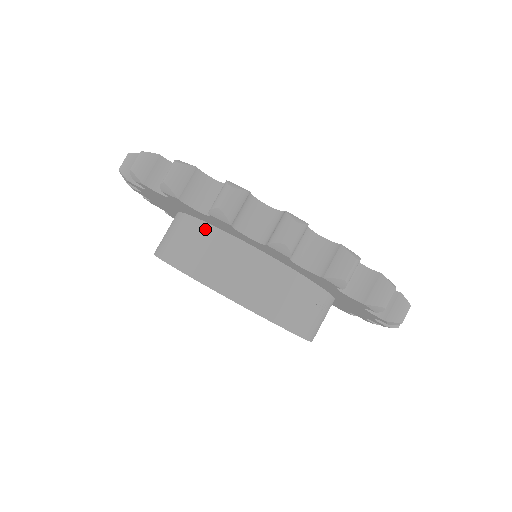
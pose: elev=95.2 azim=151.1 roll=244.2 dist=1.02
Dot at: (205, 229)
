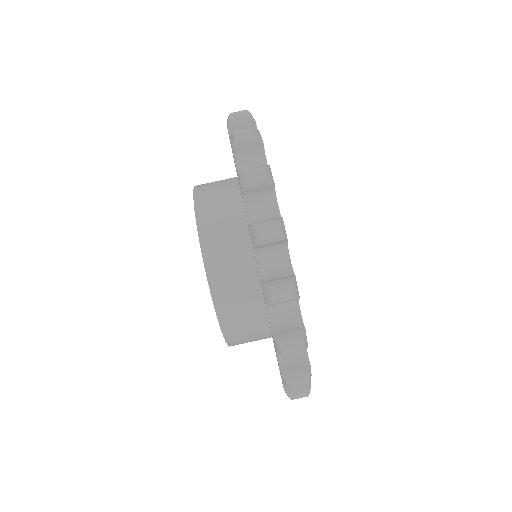
Dot at: (254, 279)
